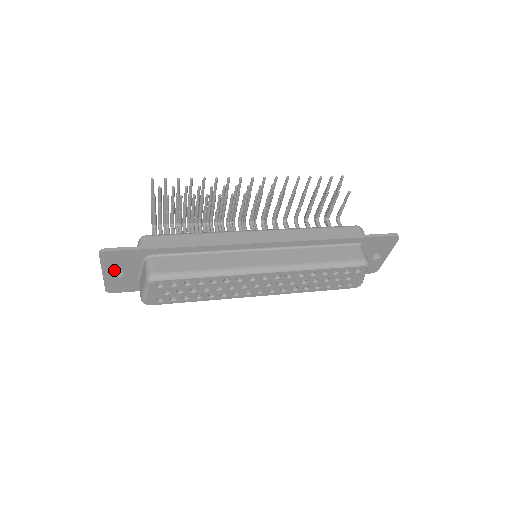
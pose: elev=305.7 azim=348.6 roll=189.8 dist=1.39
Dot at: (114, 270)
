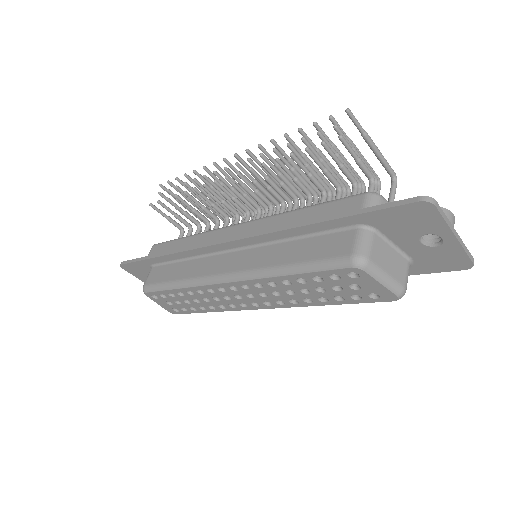
Dot at: occluded
